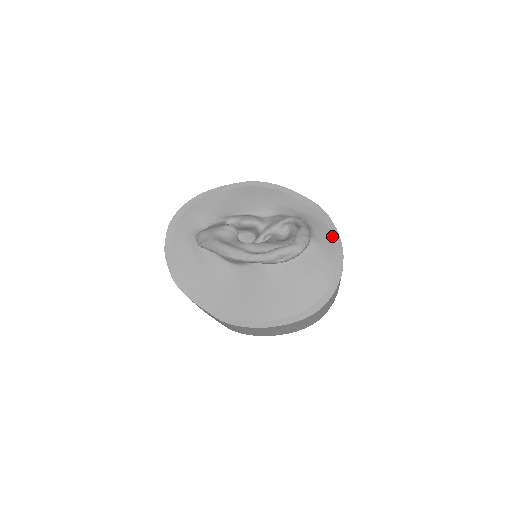
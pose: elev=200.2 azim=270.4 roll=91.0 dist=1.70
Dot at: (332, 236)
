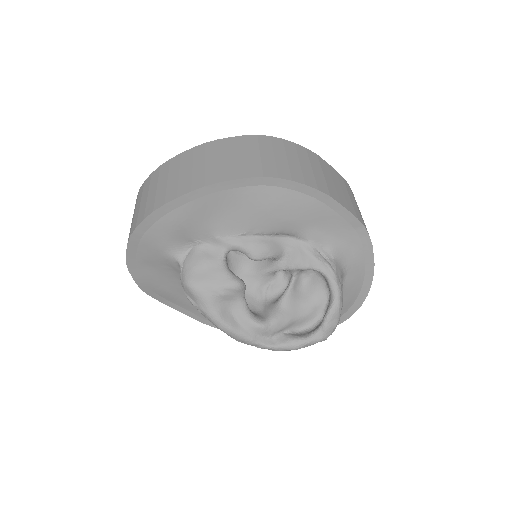
Dot at: (365, 273)
